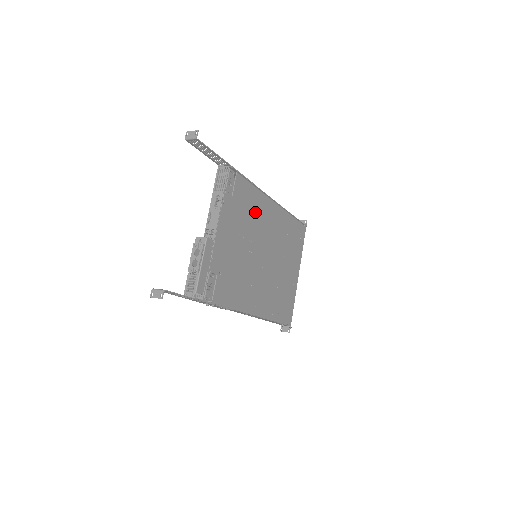
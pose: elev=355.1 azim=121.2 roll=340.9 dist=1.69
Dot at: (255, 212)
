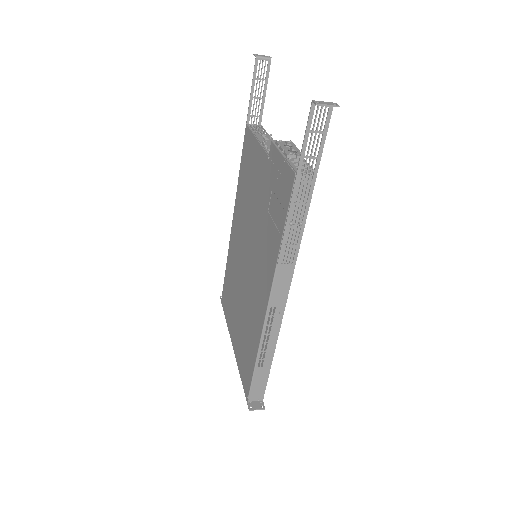
Dot at: occluded
